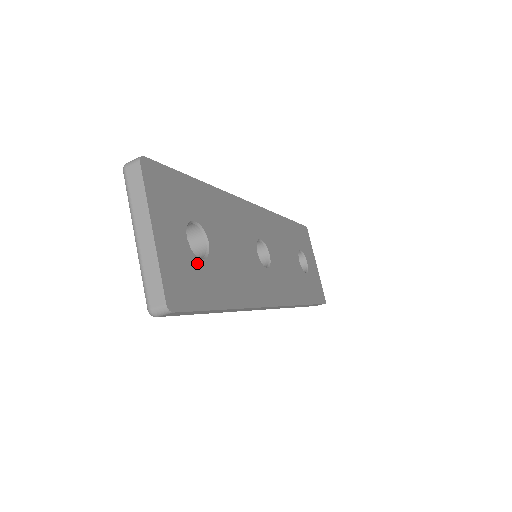
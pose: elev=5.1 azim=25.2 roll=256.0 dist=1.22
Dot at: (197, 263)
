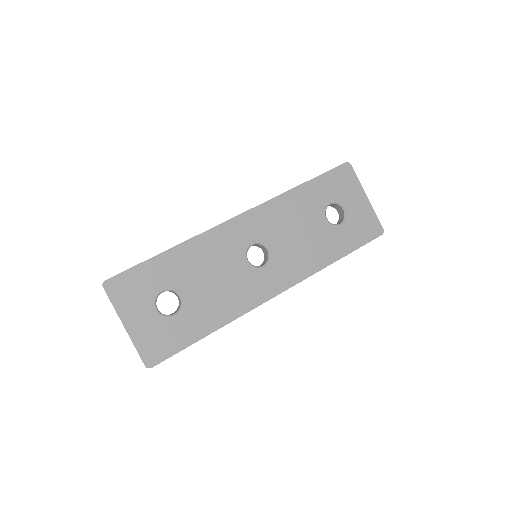
Dot at: (170, 321)
